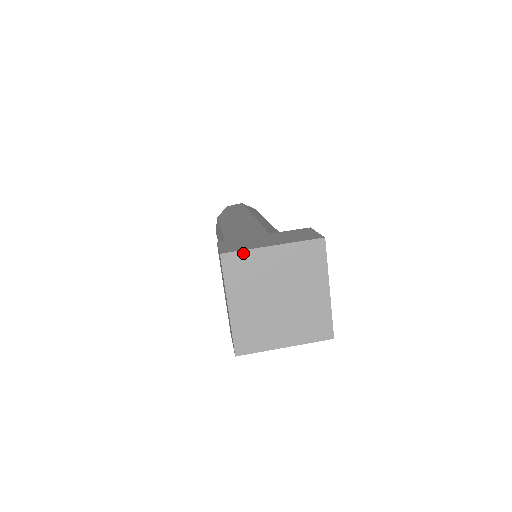
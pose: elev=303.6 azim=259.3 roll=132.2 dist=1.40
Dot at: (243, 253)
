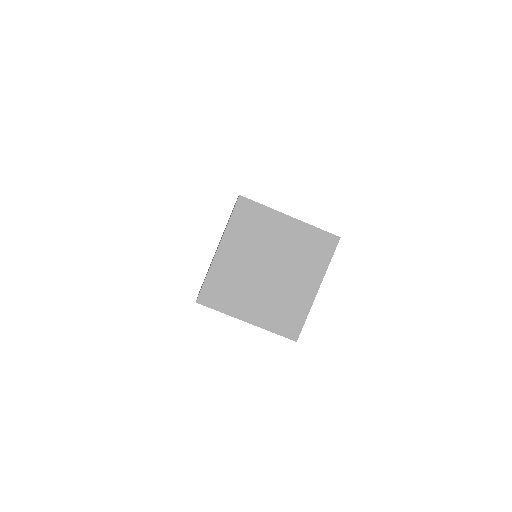
Dot at: (260, 207)
